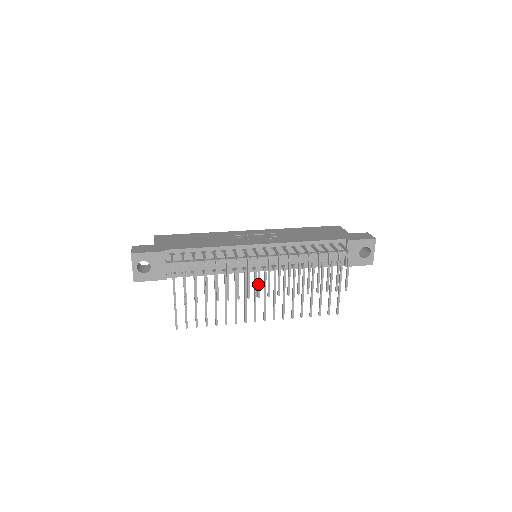
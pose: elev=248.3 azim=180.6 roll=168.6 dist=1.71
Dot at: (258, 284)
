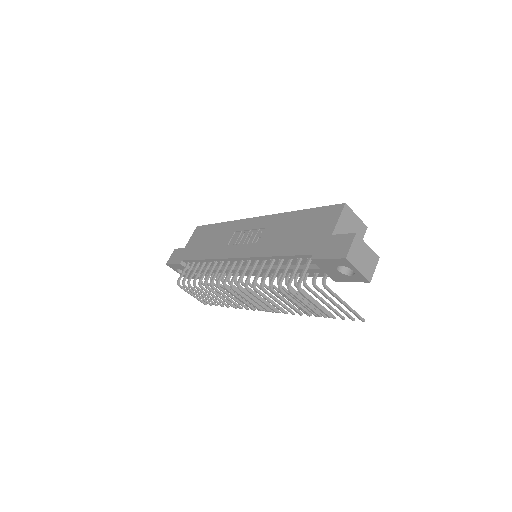
Dot at: (243, 302)
